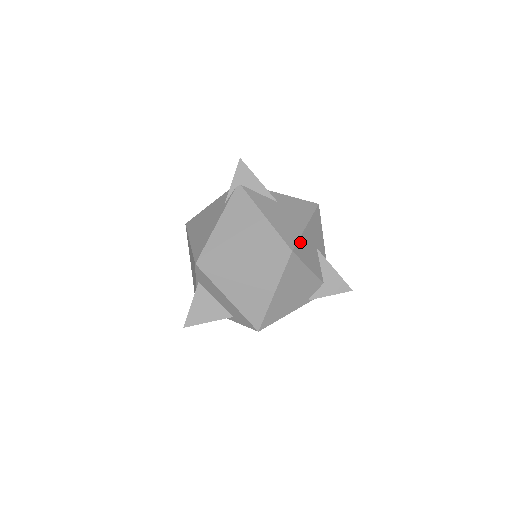
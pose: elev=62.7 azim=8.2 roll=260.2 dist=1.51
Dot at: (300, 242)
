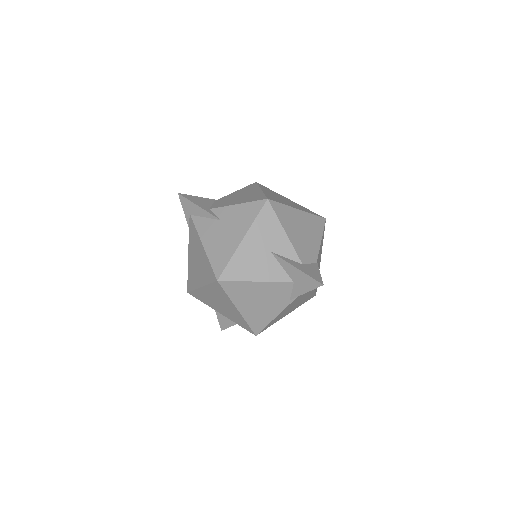
Dot at: (232, 263)
